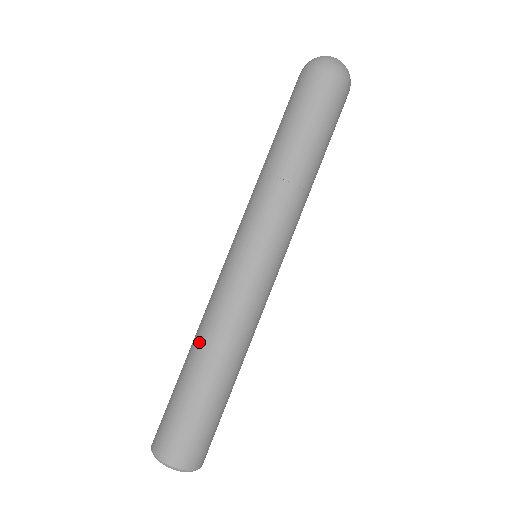
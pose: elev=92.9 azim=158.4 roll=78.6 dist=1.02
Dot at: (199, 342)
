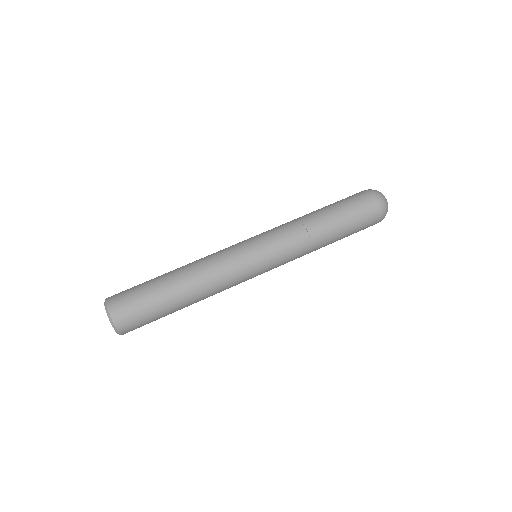
Dot at: (192, 279)
